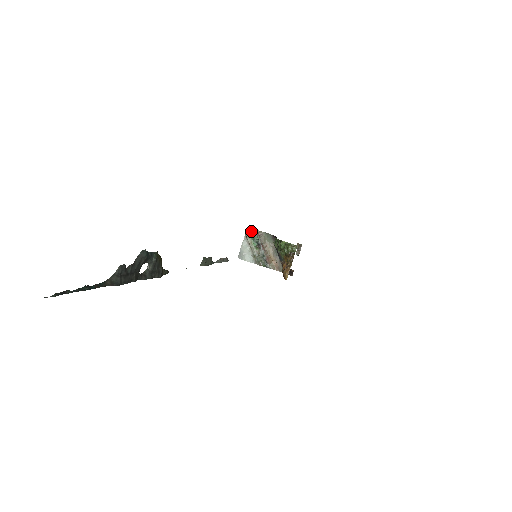
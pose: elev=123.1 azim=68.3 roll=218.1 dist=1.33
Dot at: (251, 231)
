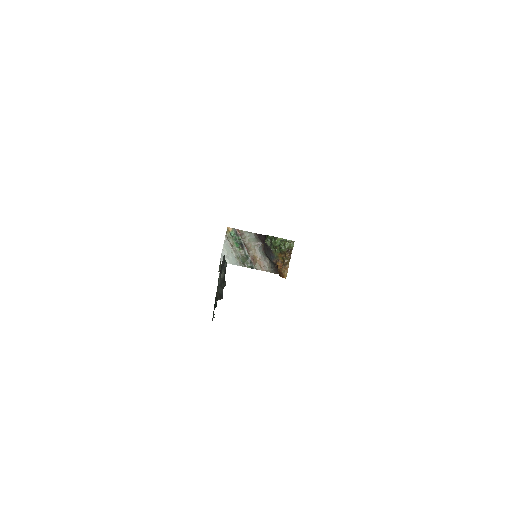
Dot at: (231, 231)
